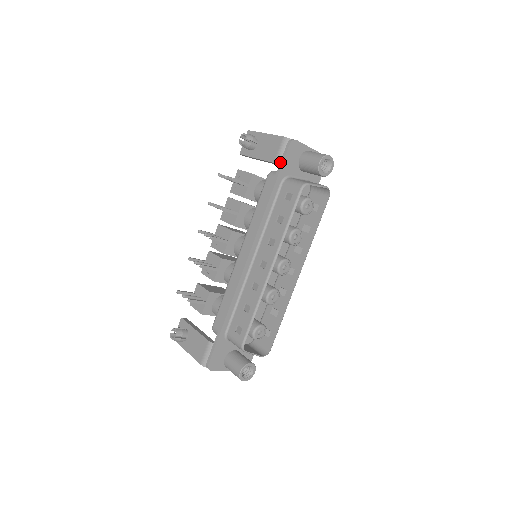
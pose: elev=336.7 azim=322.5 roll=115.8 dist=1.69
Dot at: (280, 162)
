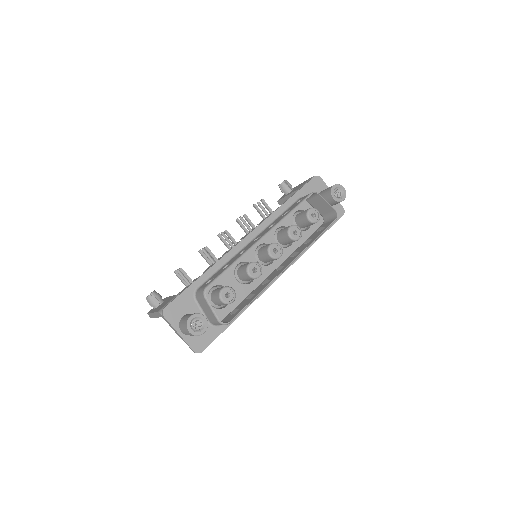
Dot at: (303, 186)
